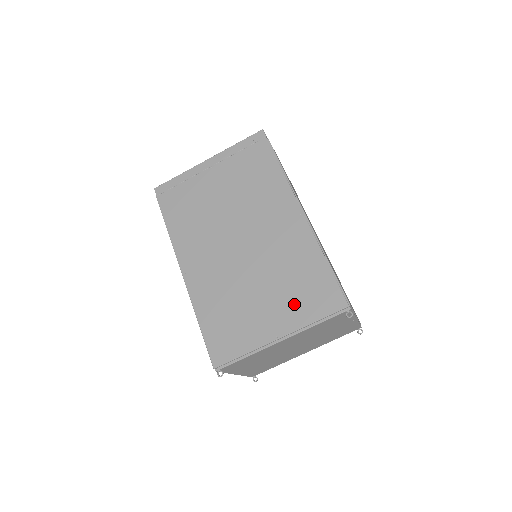
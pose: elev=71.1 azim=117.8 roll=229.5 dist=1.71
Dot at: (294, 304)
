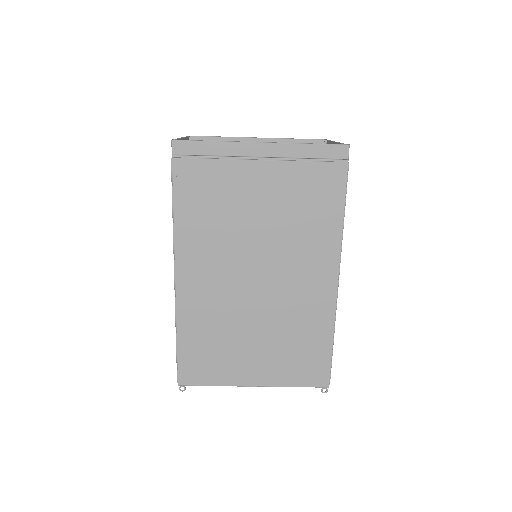
Dot at: (282, 365)
